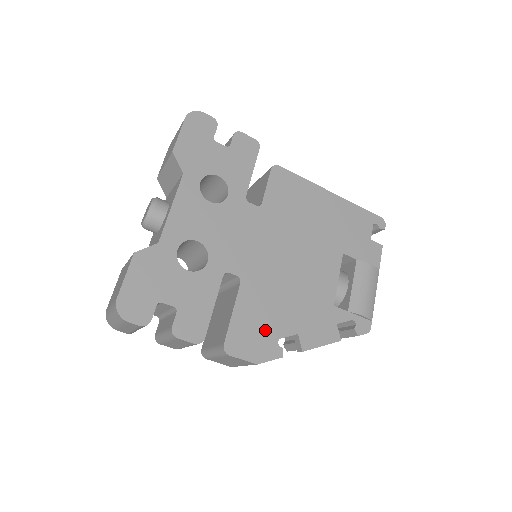
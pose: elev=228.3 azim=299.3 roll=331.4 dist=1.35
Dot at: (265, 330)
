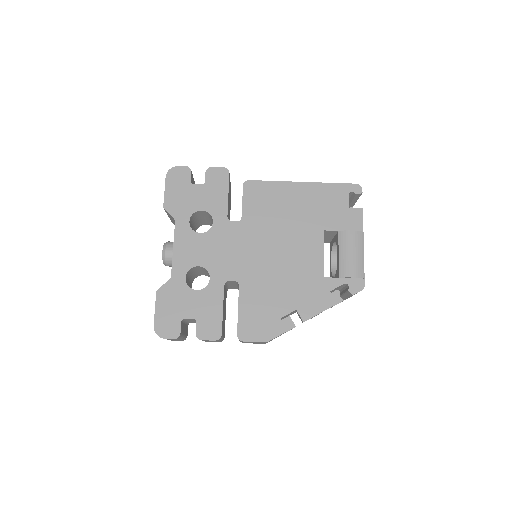
Dot at: (267, 315)
